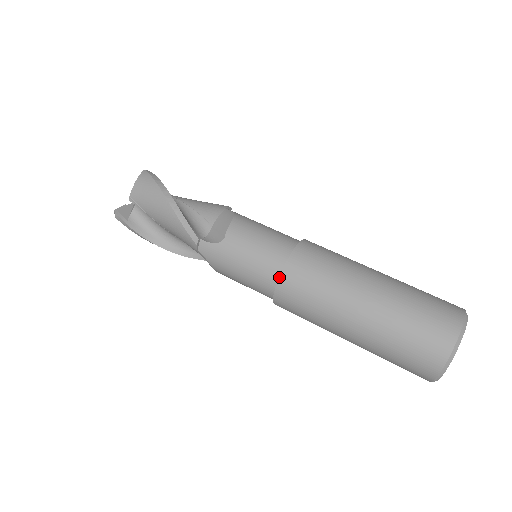
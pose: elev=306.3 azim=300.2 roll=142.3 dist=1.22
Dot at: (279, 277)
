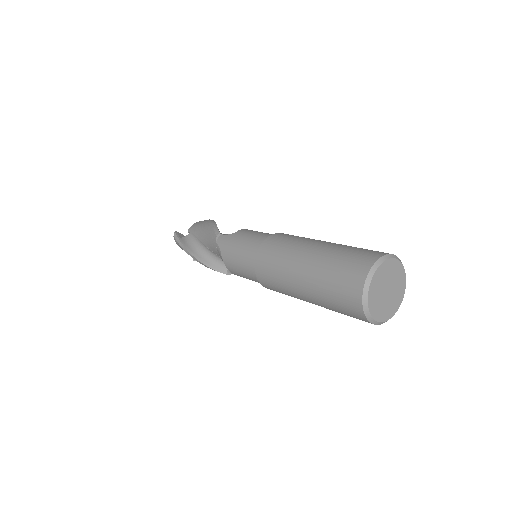
Dot at: (263, 241)
